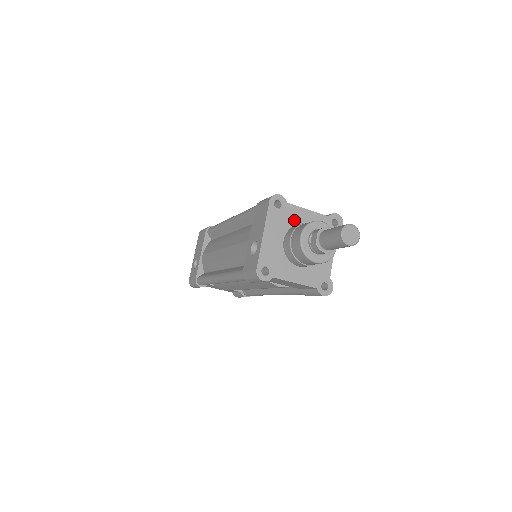
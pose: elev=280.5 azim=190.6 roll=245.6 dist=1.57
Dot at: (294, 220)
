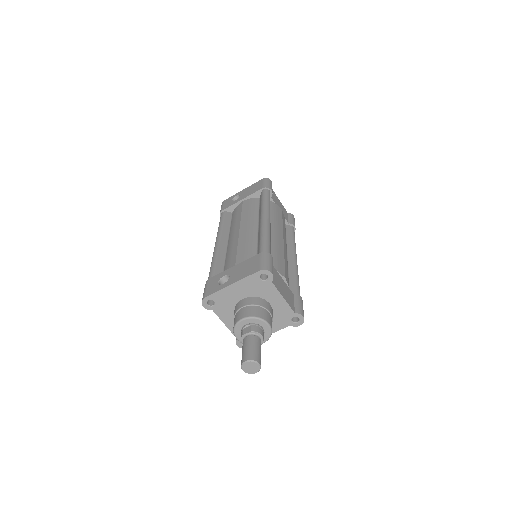
Dot at: (265, 295)
